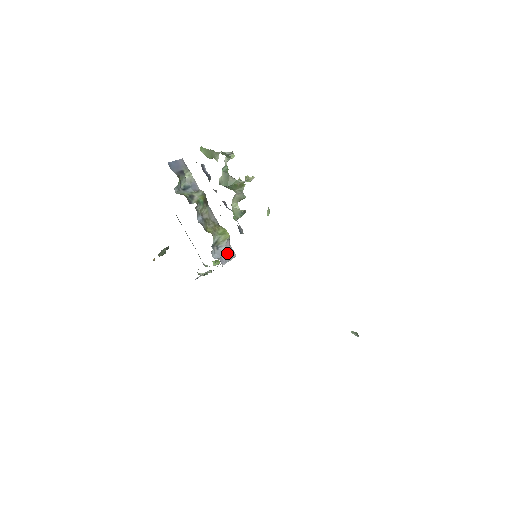
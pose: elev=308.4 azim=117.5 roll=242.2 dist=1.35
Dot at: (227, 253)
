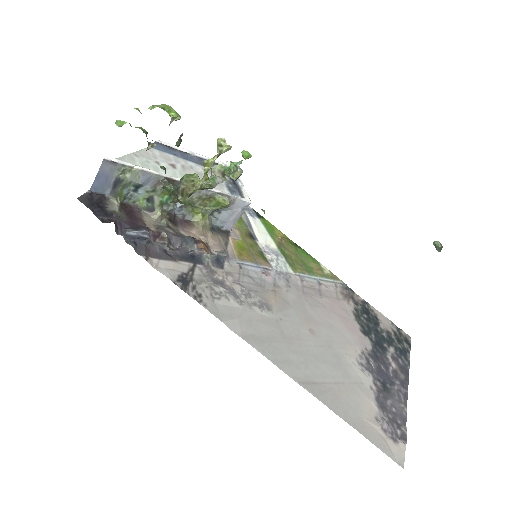
Dot at: (234, 213)
